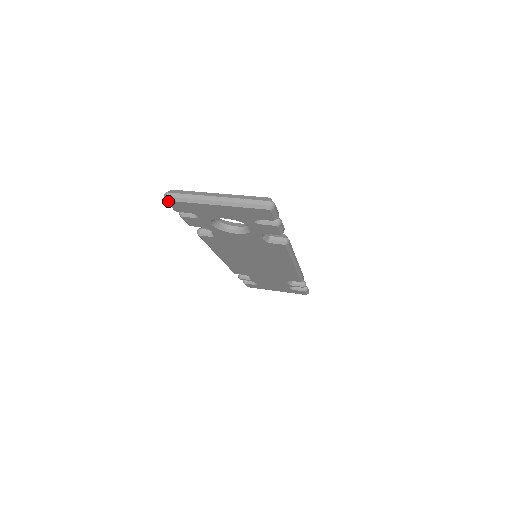
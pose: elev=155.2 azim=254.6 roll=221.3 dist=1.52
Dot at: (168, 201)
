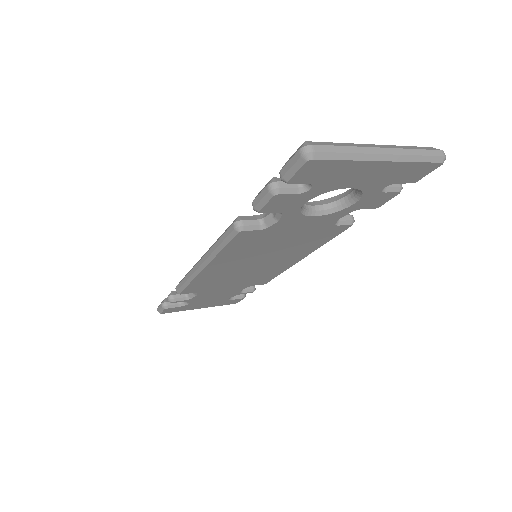
Dot at: (311, 160)
